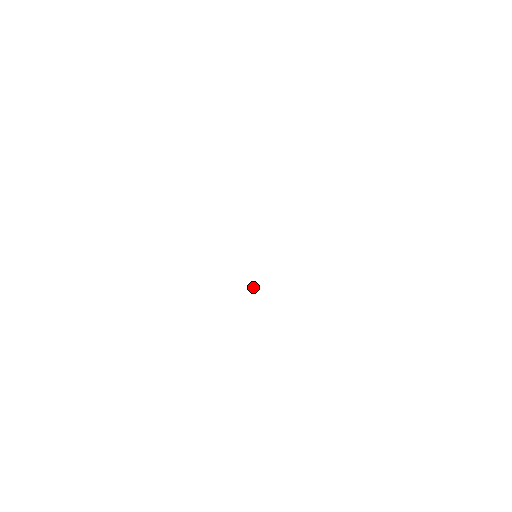
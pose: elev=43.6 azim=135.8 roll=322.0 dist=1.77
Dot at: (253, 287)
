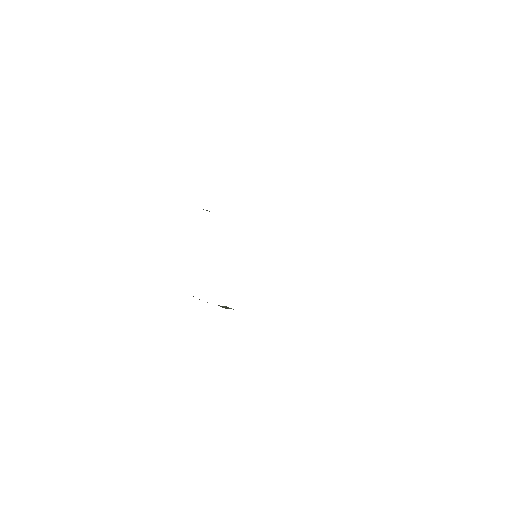
Dot at: occluded
